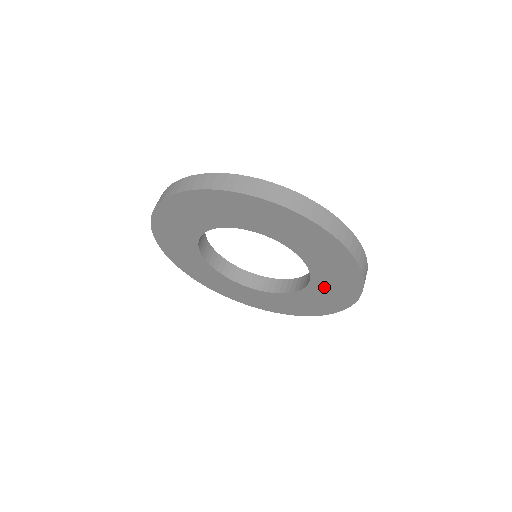
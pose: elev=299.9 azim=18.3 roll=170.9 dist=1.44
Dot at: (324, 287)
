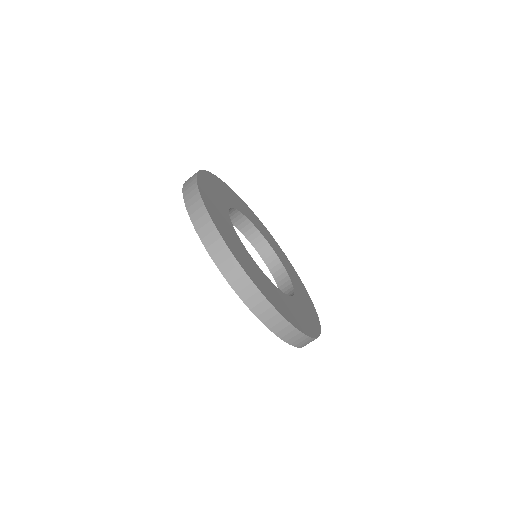
Dot at: occluded
